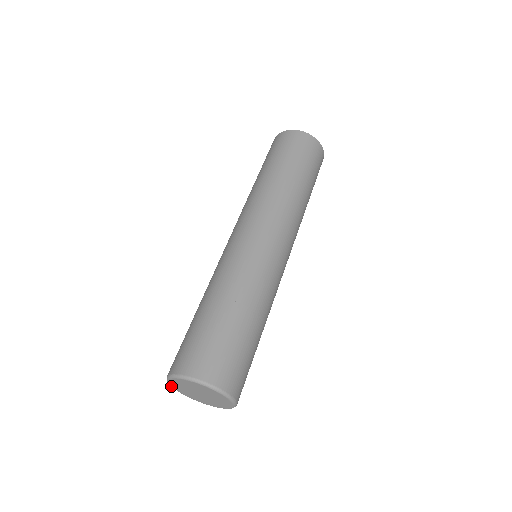
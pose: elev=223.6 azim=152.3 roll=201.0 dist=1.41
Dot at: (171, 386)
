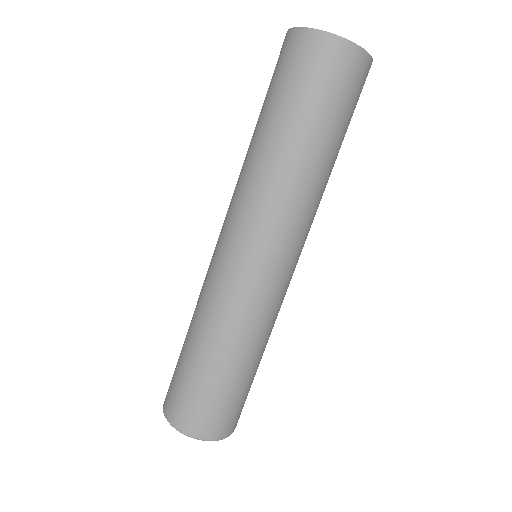
Dot at: occluded
